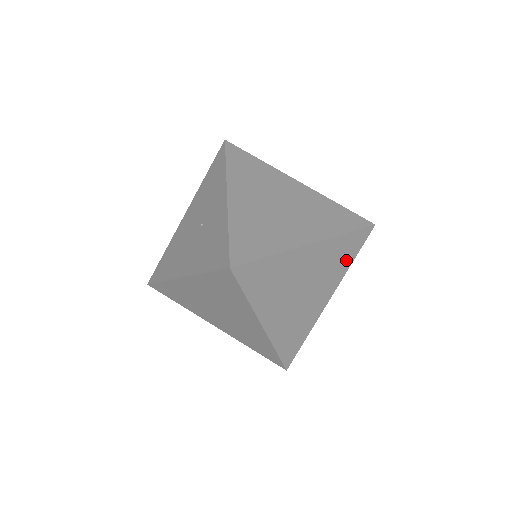
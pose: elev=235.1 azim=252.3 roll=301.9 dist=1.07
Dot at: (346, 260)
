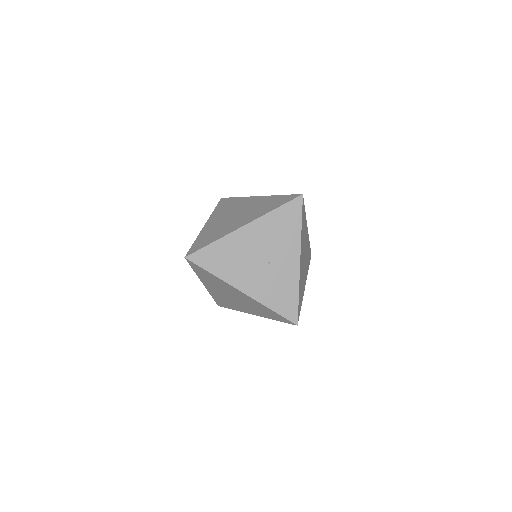
Dot at: occluded
